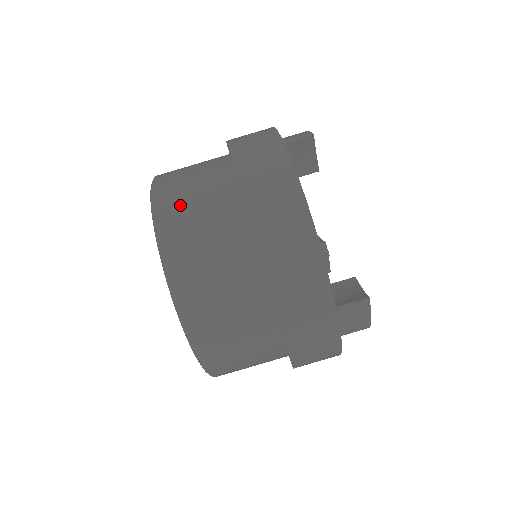
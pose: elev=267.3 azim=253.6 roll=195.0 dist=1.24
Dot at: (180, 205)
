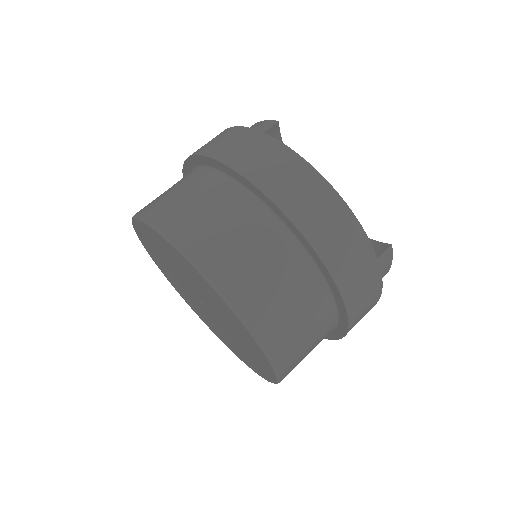
Dot at: (203, 230)
